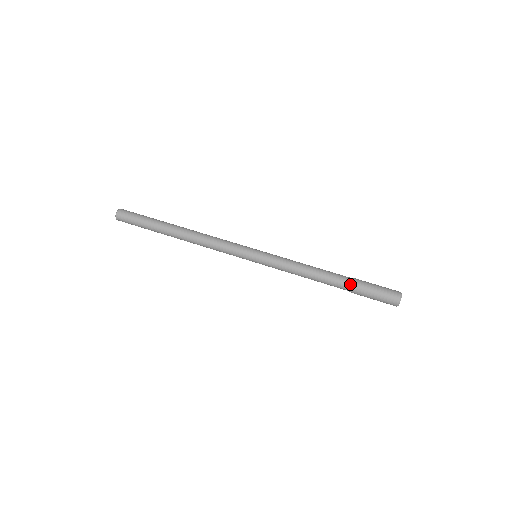
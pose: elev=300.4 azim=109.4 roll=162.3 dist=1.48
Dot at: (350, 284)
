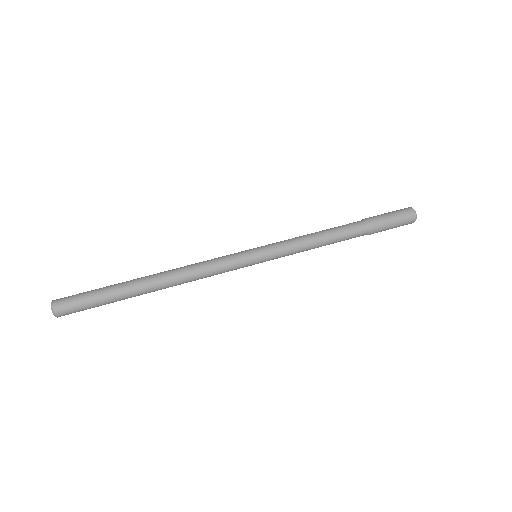
Dot at: (365, 225)
